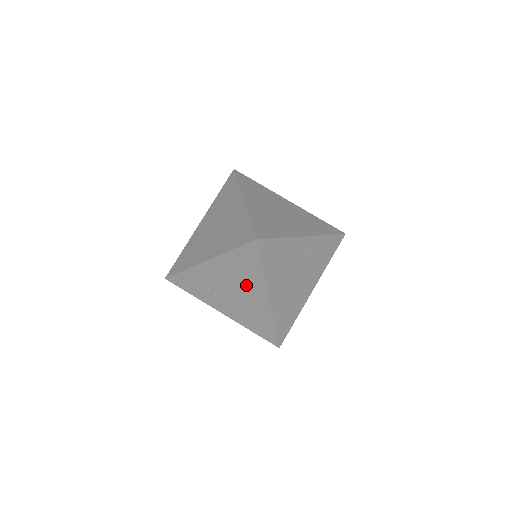
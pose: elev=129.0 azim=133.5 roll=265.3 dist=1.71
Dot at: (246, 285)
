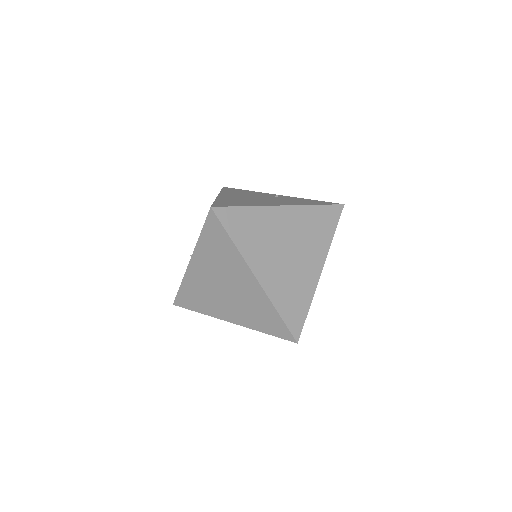
Dot at: occluded
